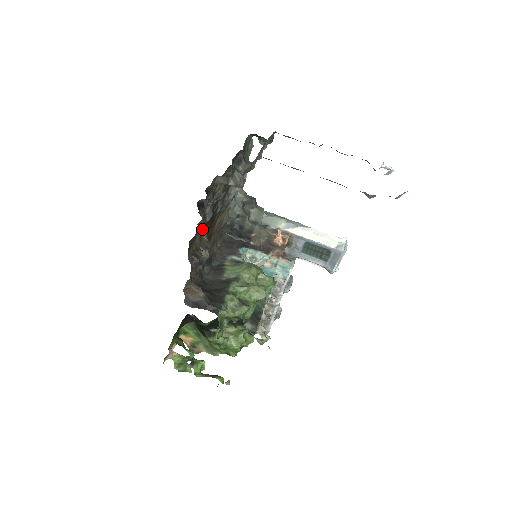
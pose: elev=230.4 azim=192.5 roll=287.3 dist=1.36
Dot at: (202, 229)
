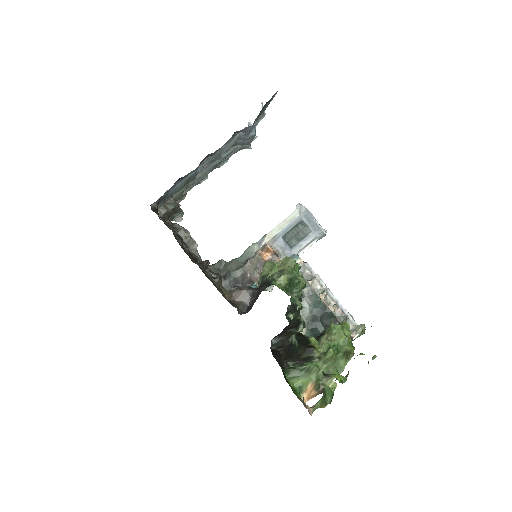
Dot at: occluded
